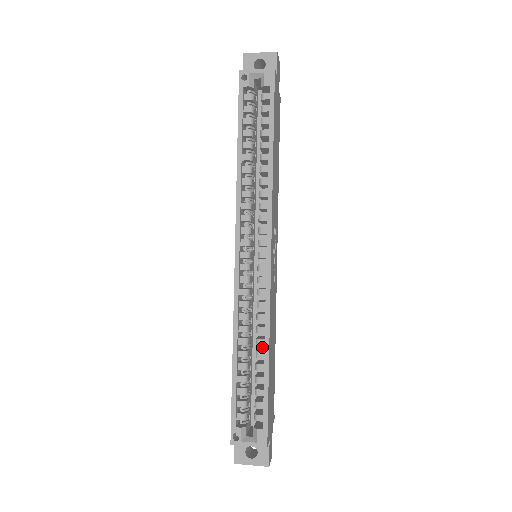
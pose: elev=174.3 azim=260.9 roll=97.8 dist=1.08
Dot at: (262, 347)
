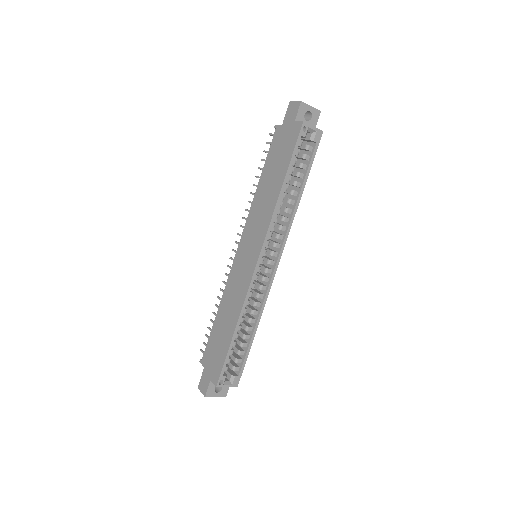
Dot at: occluded
